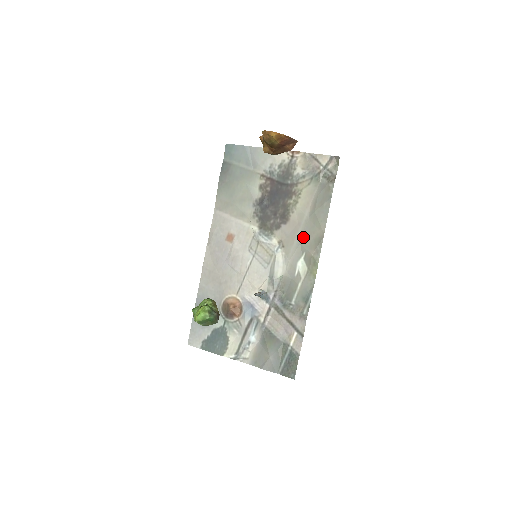
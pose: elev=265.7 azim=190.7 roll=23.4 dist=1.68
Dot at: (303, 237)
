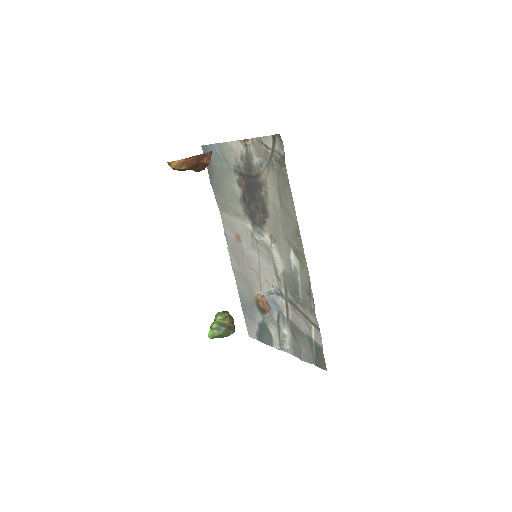
Dot at: (284, 230)
